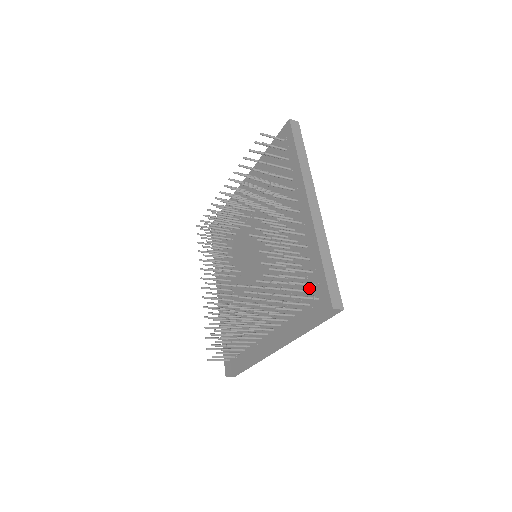
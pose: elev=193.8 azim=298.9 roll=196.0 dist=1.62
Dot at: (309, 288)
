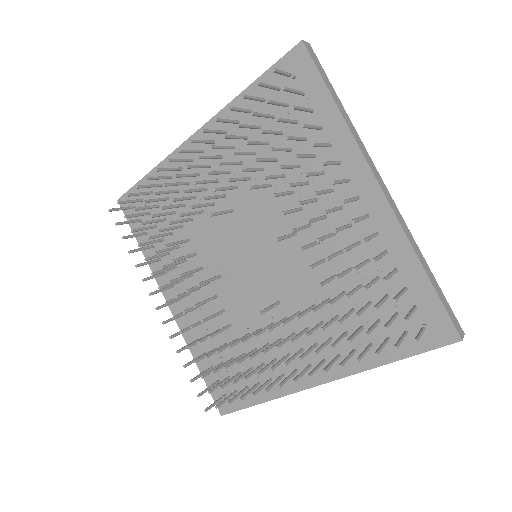
Dot at: (402, 310)
